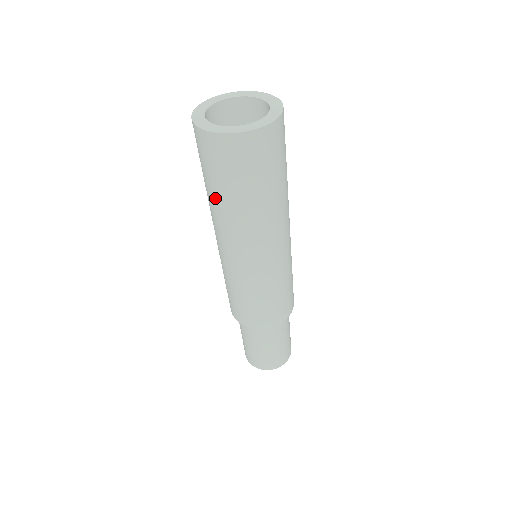
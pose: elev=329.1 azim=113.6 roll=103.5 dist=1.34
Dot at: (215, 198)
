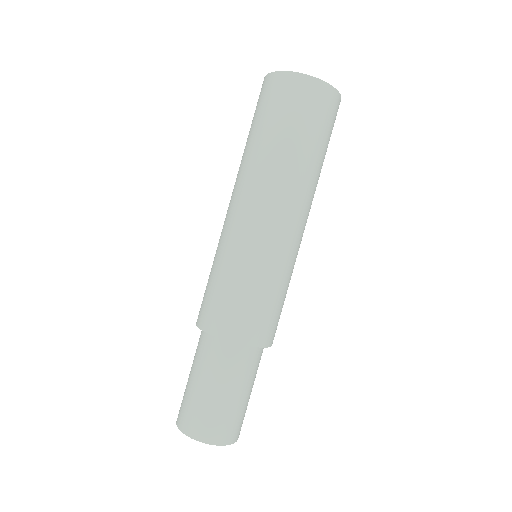
Dot at: (250, 143)
